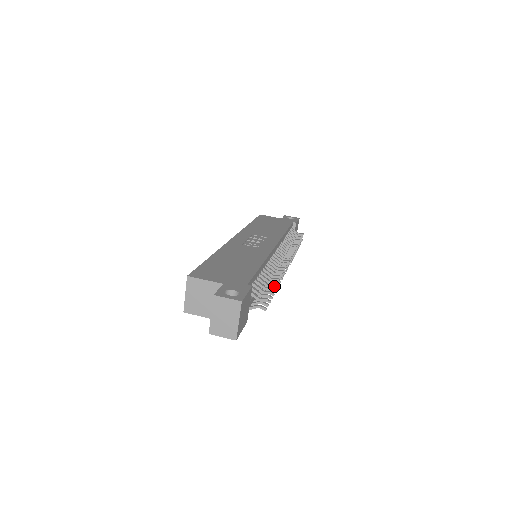
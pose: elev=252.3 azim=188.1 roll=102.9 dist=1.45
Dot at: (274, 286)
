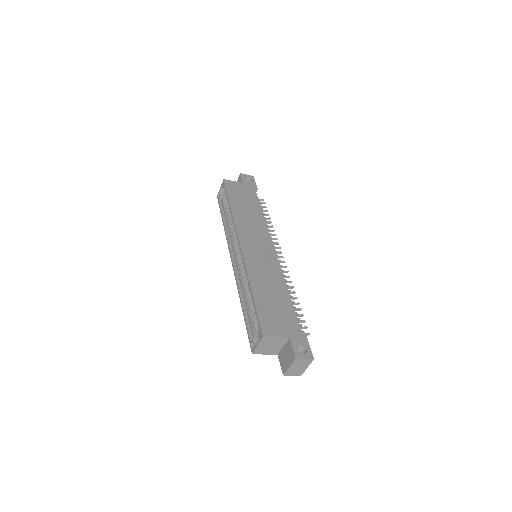
Dot at: (300, 310)
